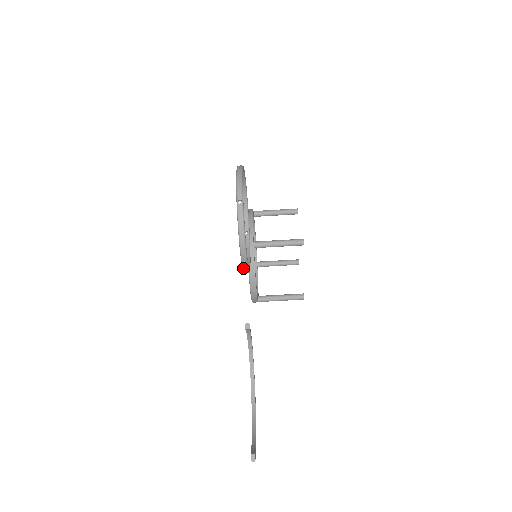
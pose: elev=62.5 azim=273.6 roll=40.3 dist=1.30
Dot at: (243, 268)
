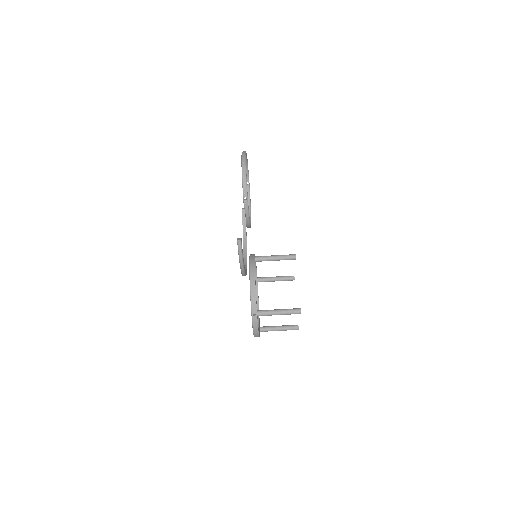
Dot at: (243, 190)
